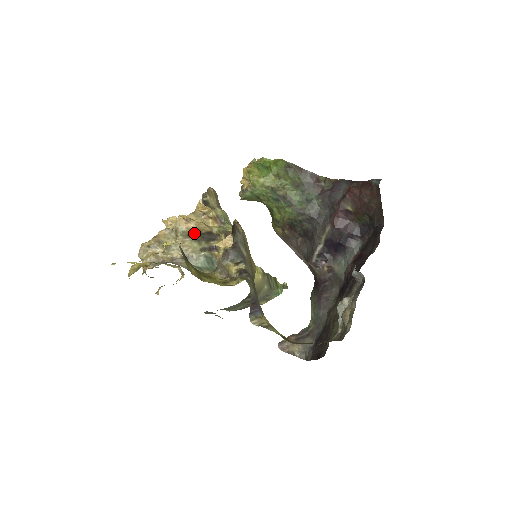
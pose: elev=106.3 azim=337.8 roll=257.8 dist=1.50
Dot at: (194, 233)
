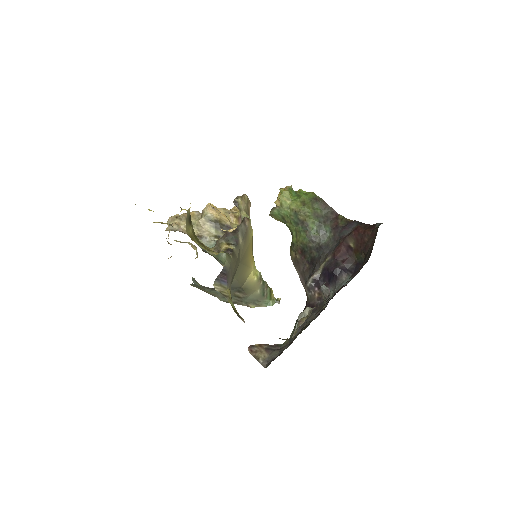
Dot at: (215, 220)
